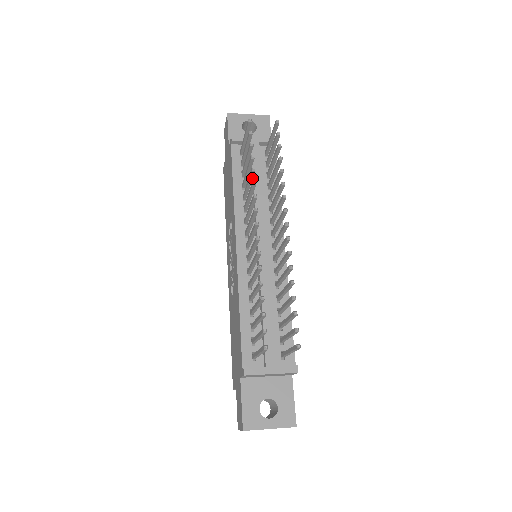
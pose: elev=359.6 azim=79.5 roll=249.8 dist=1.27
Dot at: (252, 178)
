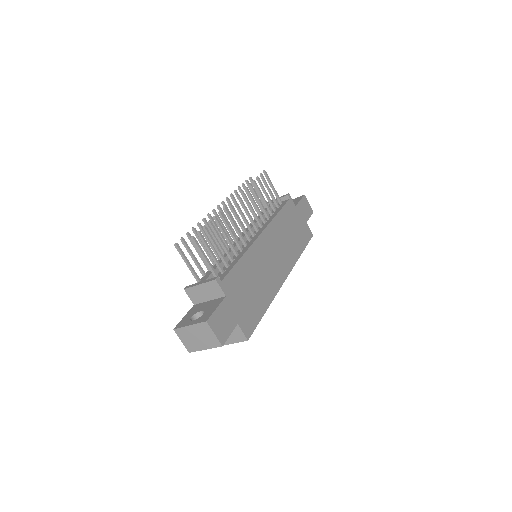
Dot at: occluded
